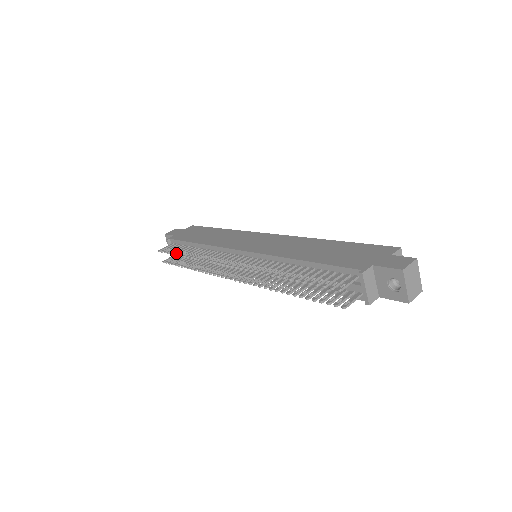
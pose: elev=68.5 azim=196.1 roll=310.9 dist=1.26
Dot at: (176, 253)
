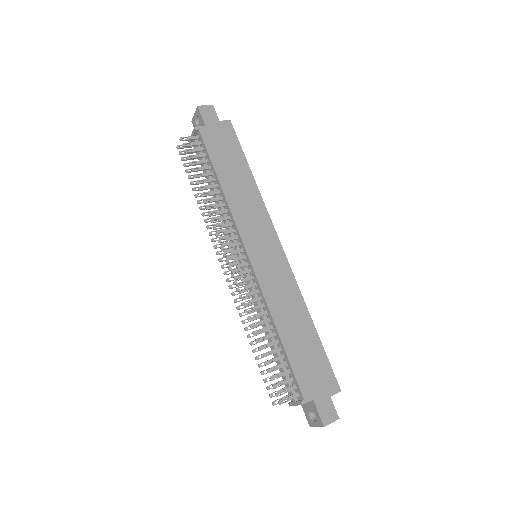
Dot at: (195, 171)
